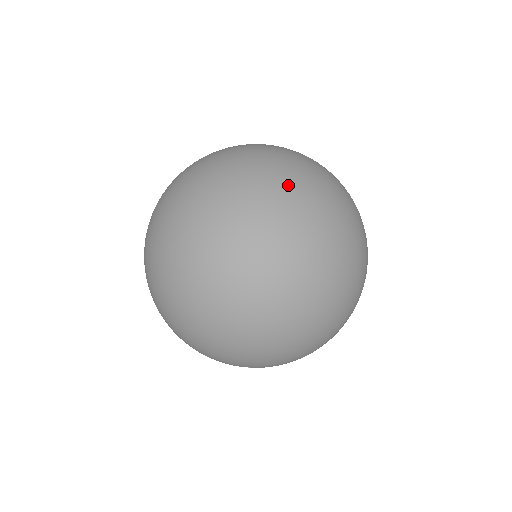
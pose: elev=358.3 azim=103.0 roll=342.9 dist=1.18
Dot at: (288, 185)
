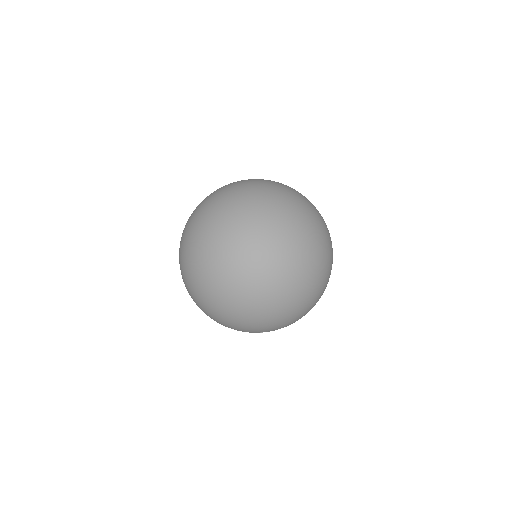
Dot at: (314, 213)
